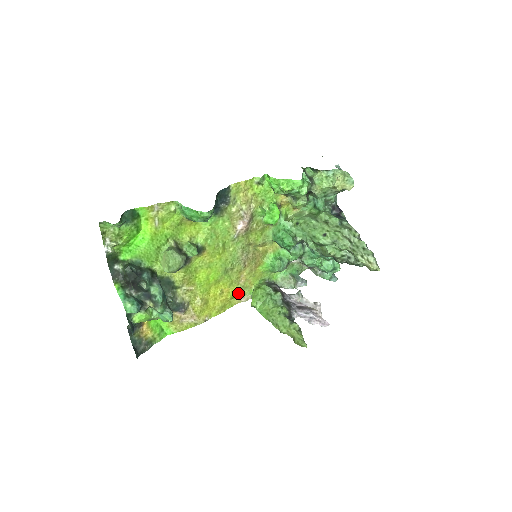
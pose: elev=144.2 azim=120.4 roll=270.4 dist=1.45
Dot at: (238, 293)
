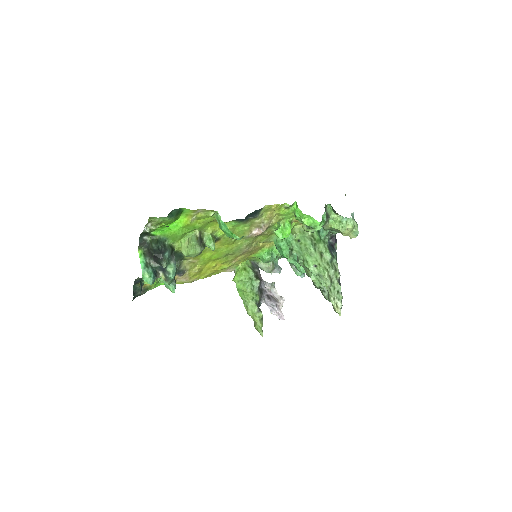
Dot at: (227, 267)
